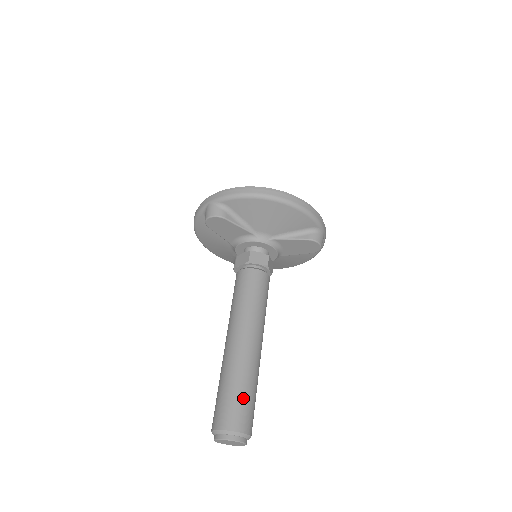
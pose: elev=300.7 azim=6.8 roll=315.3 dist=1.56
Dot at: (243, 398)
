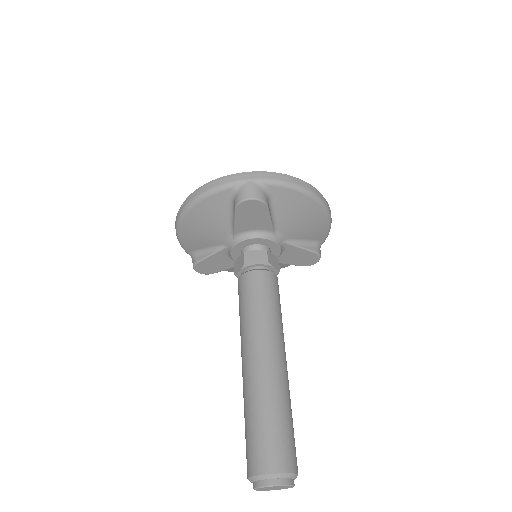
Dot at: (292, 430)
